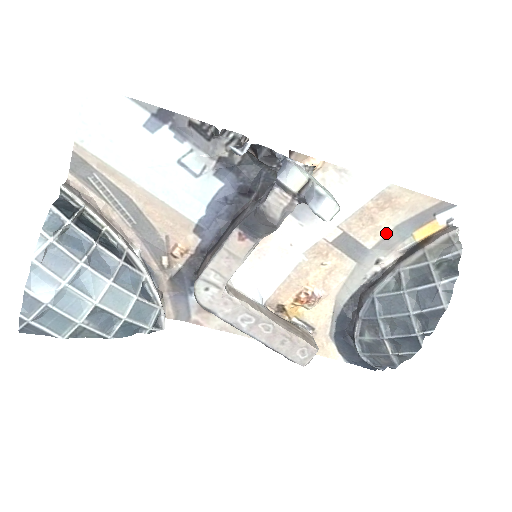
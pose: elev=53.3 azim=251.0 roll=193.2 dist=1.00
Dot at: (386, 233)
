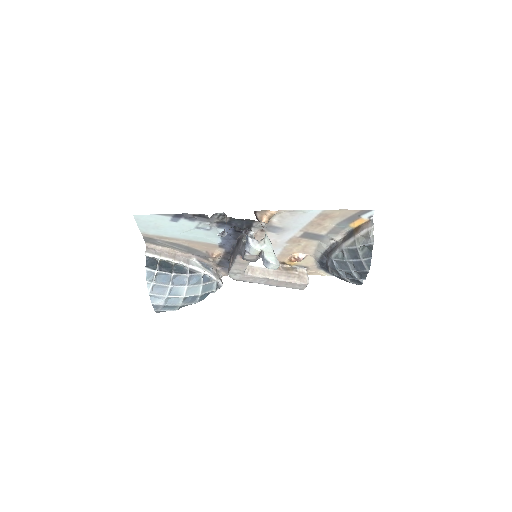
Dot at: (331, 228)
